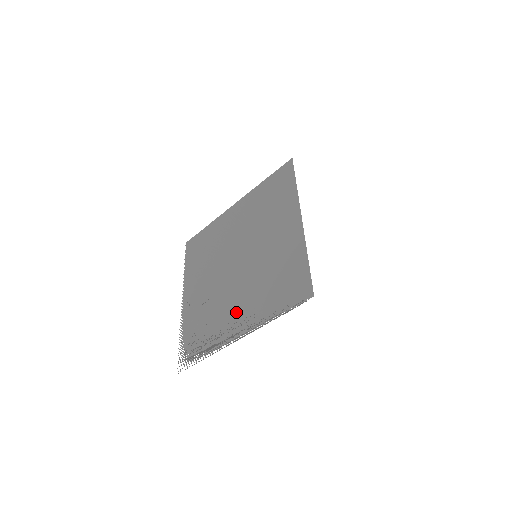
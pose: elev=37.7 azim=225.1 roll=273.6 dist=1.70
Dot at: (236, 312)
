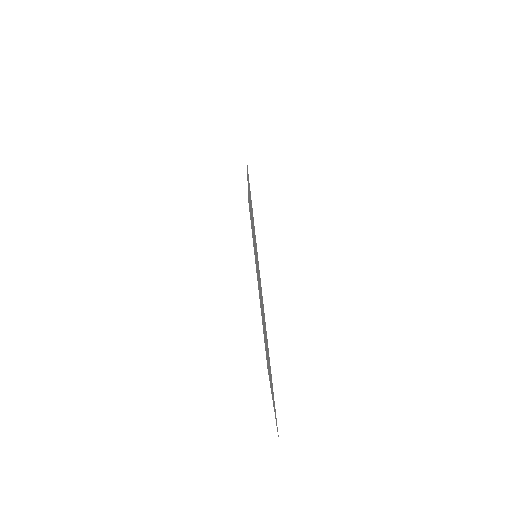
Dot at: occluded
